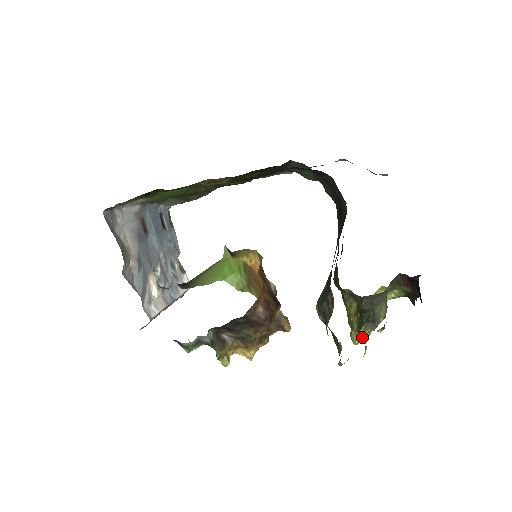
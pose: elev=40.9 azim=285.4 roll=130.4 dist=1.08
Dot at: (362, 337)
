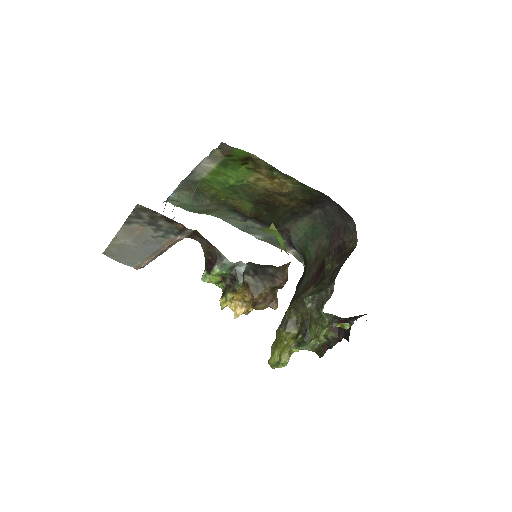
Dot at: occluded
